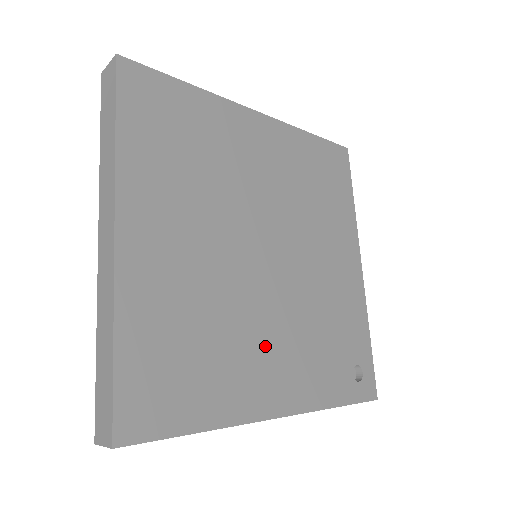
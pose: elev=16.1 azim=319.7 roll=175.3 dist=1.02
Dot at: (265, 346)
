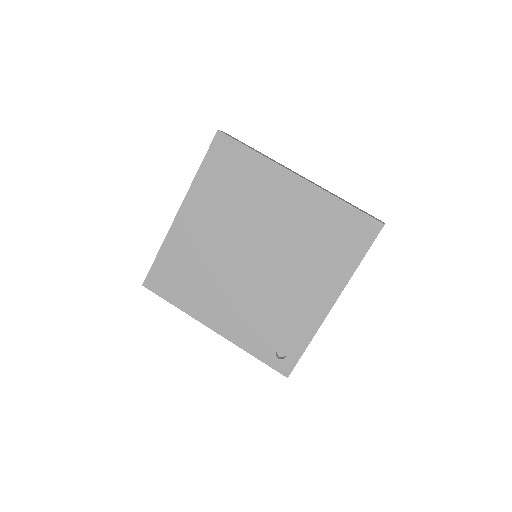
Dot at: (225, 298)
